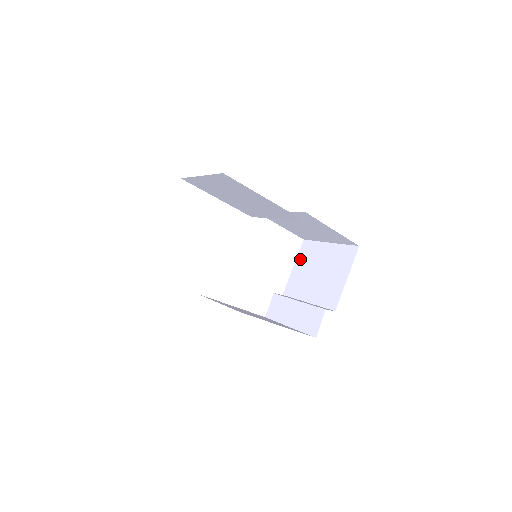
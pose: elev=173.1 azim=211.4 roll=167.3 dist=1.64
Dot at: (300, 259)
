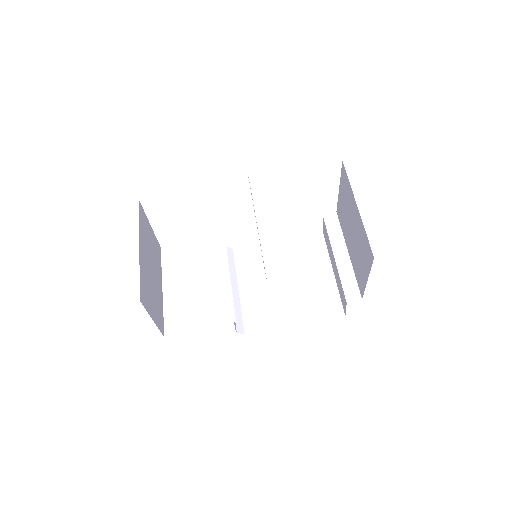
Dot at: (342, 187)
